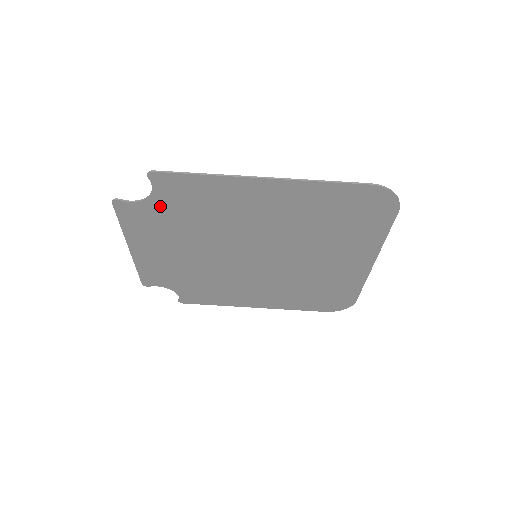
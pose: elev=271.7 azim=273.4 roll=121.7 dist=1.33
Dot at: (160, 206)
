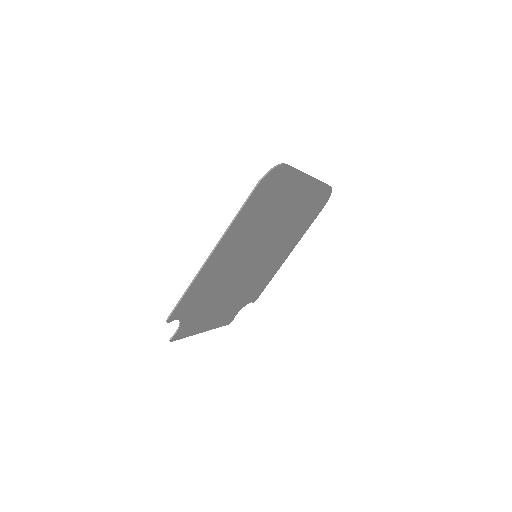
Dot at: (189, 315)
